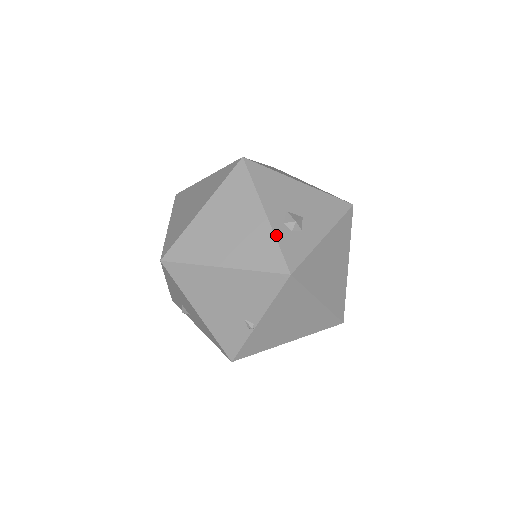
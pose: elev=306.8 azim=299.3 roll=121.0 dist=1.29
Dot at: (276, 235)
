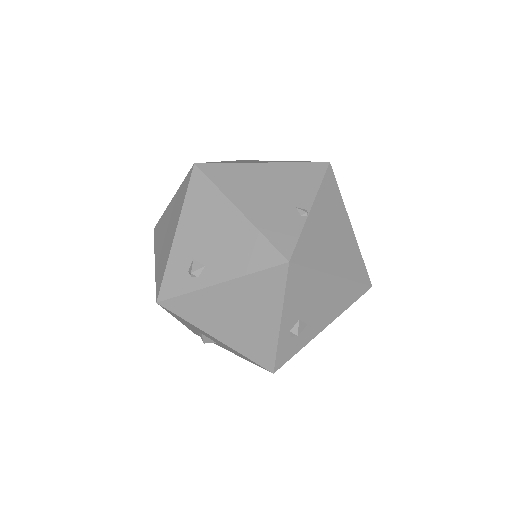
Dot at: occluded
